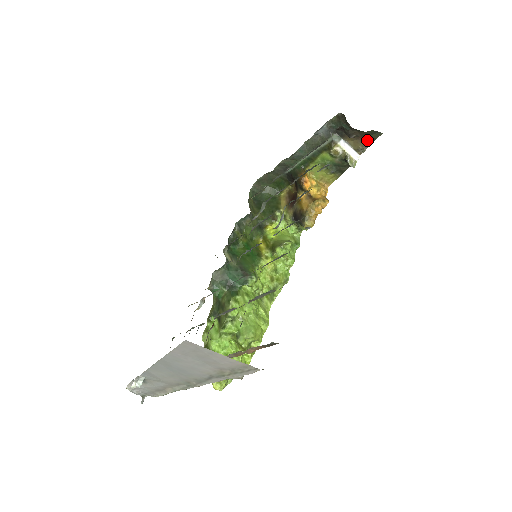
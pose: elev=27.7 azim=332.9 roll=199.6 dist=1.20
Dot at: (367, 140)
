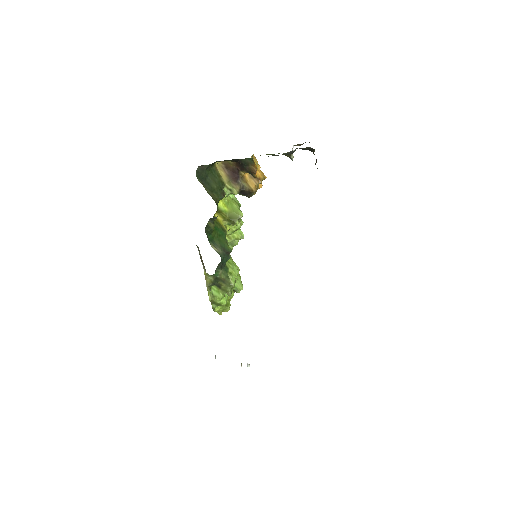
Dot at: occluded
